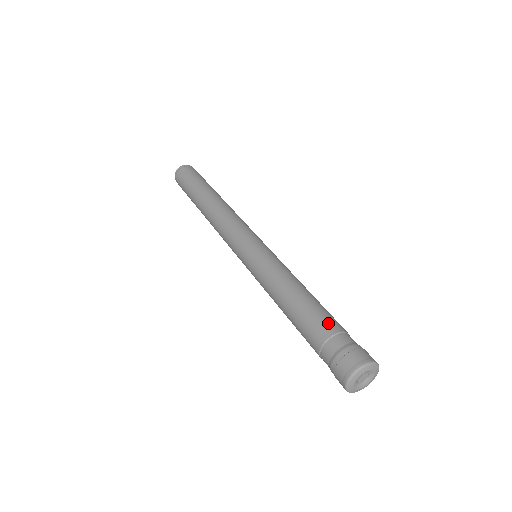
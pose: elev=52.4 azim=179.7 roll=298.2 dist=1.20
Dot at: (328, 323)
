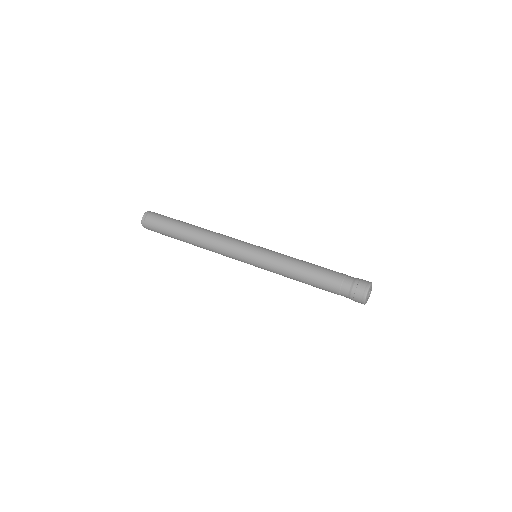
Dot at: (334, 278)
